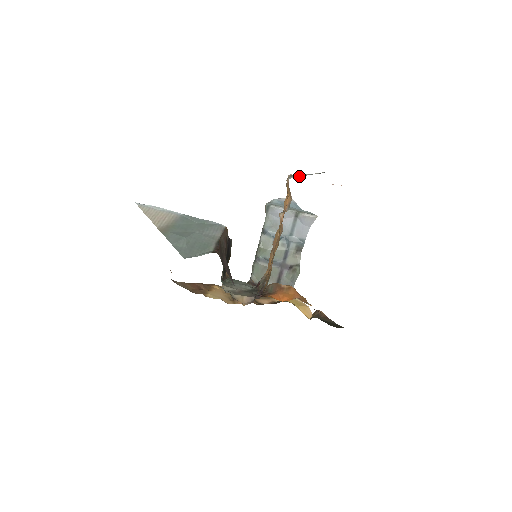
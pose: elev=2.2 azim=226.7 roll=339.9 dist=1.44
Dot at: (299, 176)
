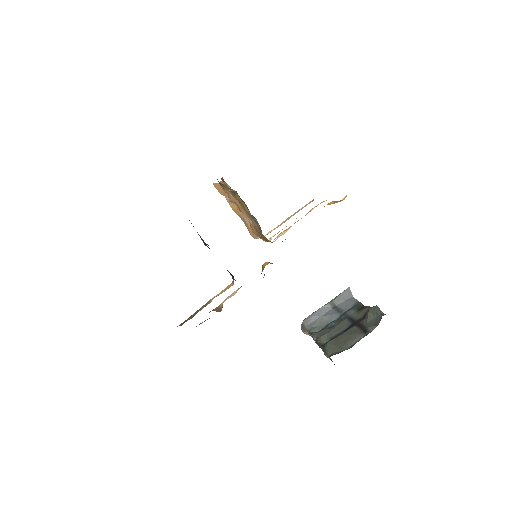
Dot at: occluded
